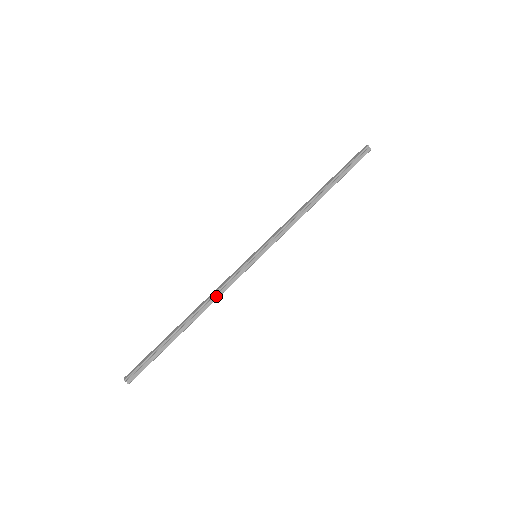
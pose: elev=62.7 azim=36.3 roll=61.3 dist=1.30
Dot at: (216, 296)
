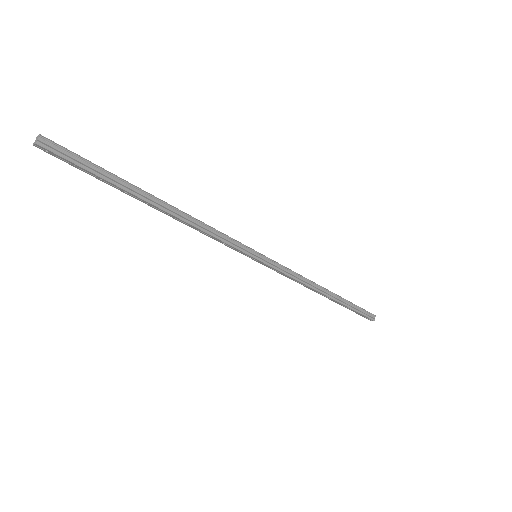
Dot at: (202, 226)
